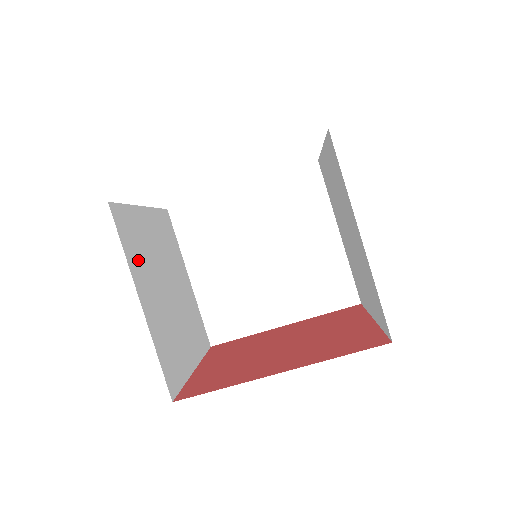
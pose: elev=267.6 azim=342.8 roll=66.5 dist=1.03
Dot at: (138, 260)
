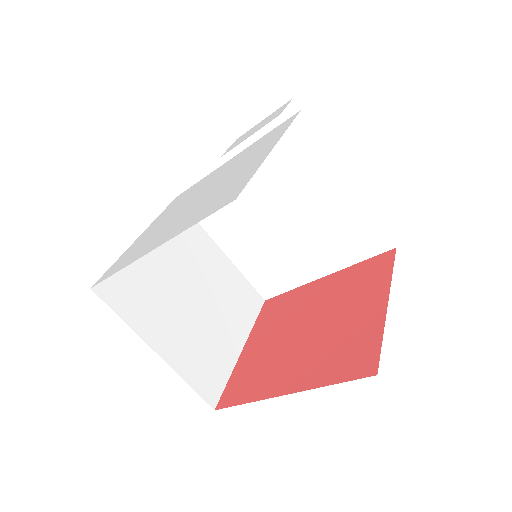
Dot at: (144, 310)
